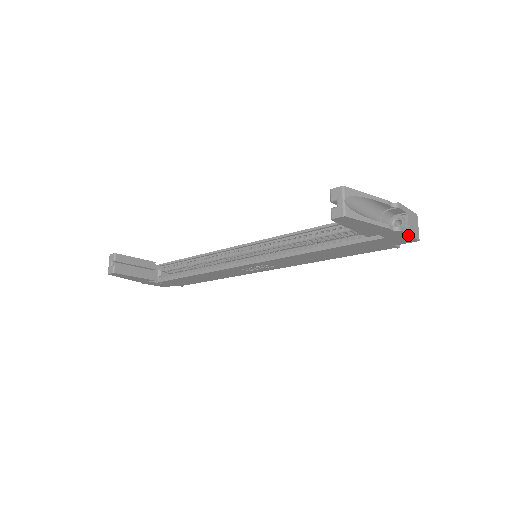
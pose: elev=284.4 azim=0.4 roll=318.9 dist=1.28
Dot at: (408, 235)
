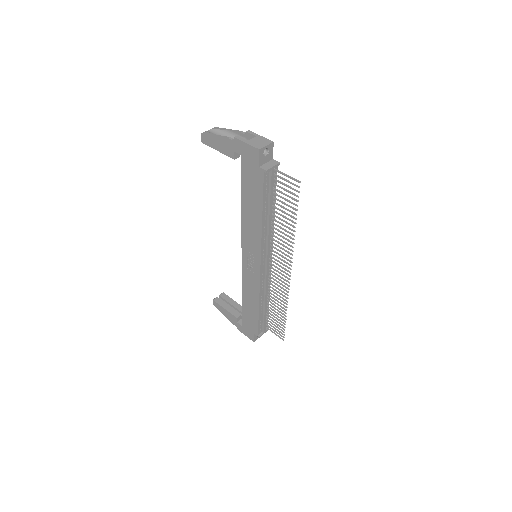
Dot at: (245, 143)
